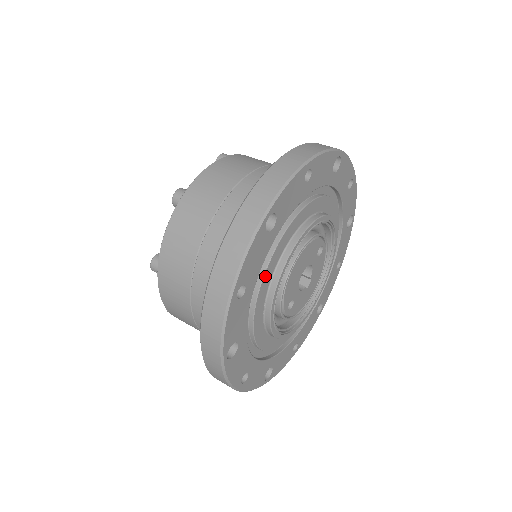
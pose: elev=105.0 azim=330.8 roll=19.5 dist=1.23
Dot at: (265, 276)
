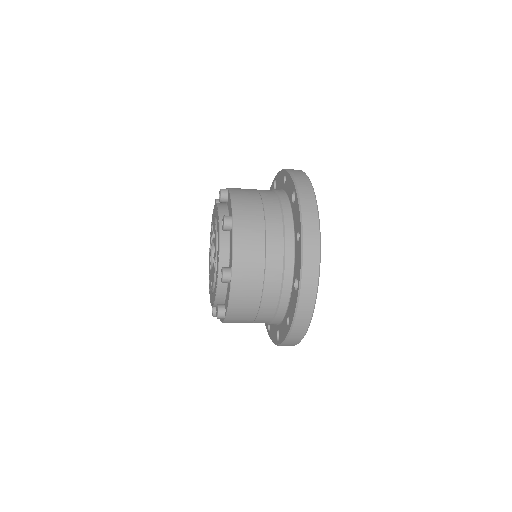
Dot at: occluded
